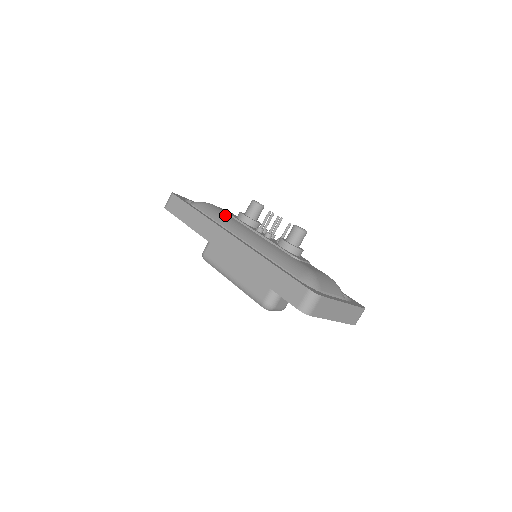
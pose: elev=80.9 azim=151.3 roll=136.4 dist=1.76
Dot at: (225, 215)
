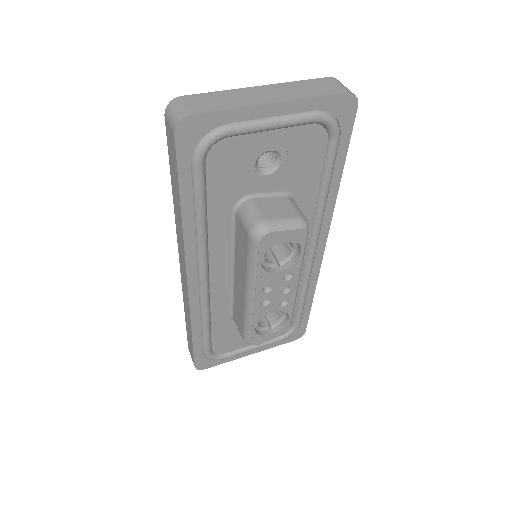
Dot at: occluded
